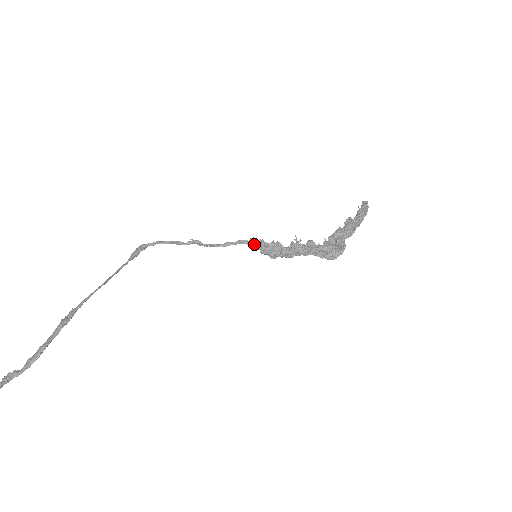
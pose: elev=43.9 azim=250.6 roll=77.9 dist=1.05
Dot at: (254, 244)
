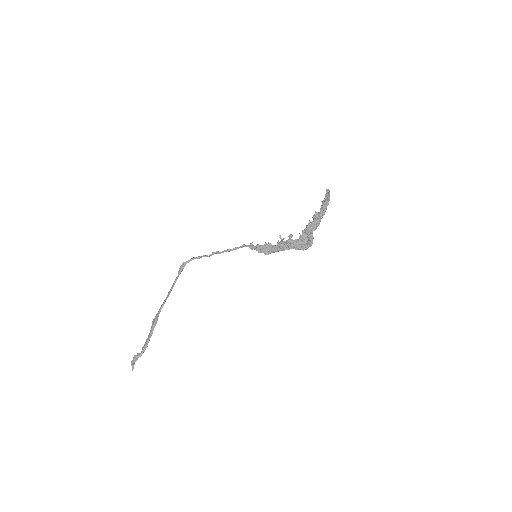
Dot at: (253, 248)
